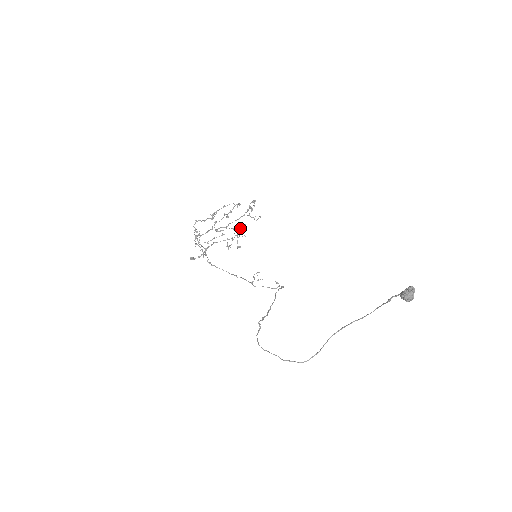
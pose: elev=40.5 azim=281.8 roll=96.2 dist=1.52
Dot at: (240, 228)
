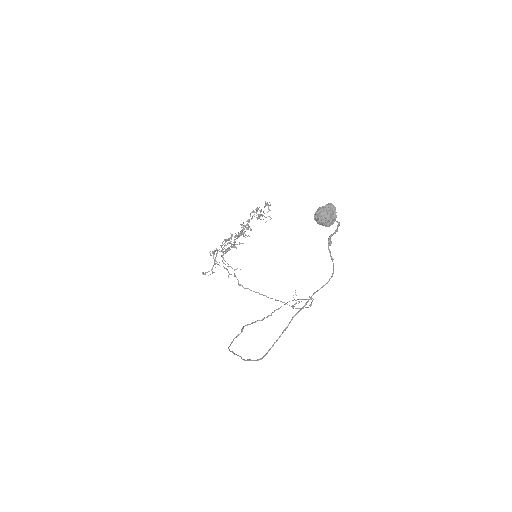
Dot at: occluded
